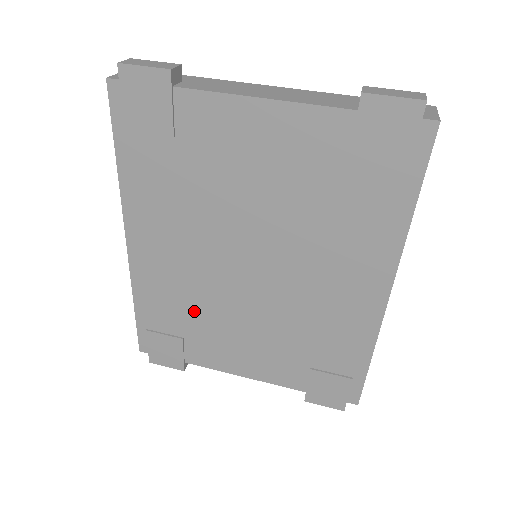
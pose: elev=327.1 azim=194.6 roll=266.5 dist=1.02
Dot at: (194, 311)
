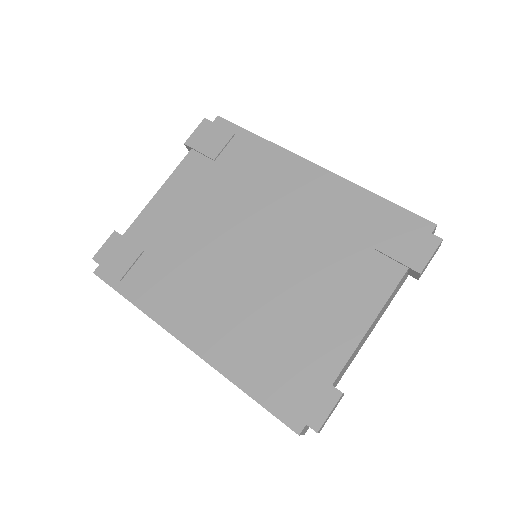
Dot at: (273, 328)
